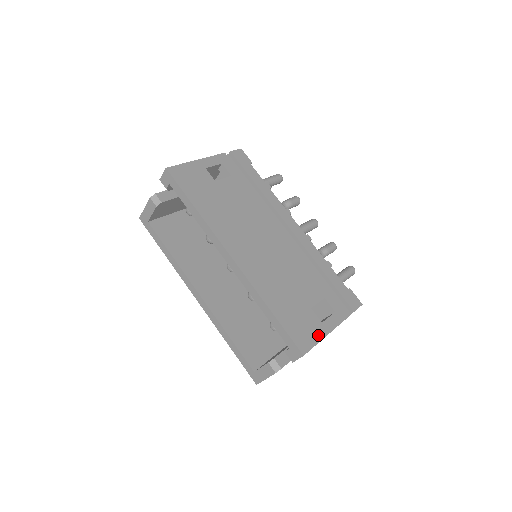
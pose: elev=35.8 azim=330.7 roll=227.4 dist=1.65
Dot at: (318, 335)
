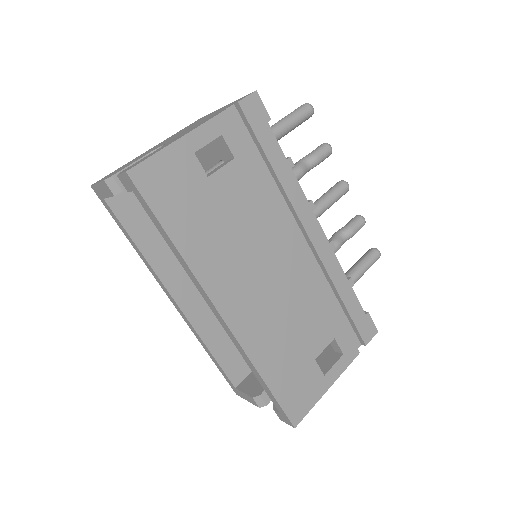
Dot at: (316, 394)
